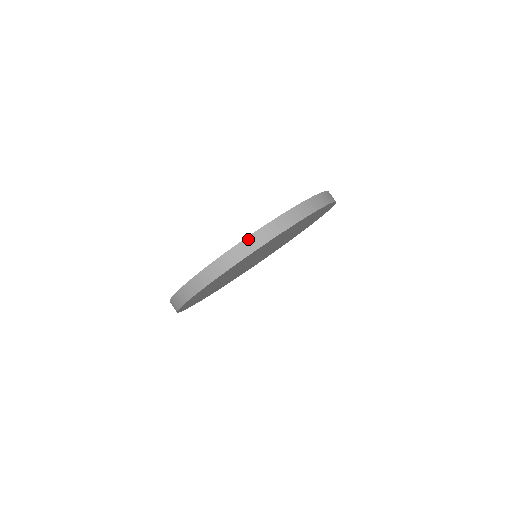
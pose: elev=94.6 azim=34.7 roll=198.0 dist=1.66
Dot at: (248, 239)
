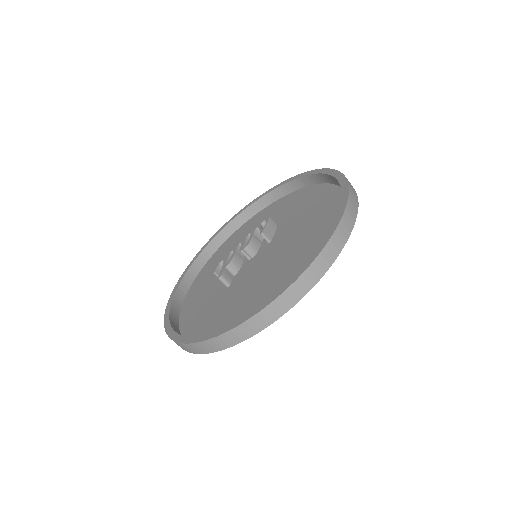
Dot at: (325, 250)
